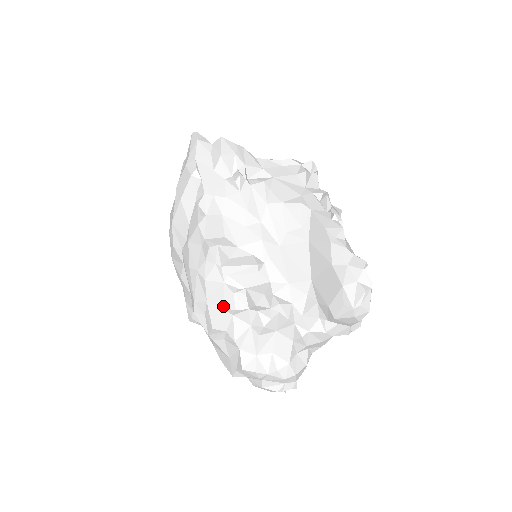
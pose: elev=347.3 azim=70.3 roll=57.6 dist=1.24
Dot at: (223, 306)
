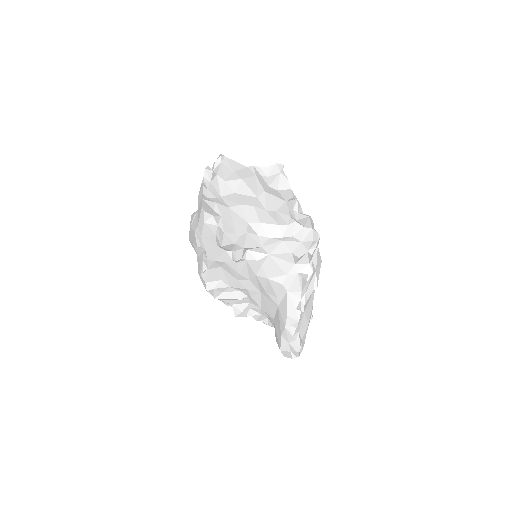
Dot at: occluded
